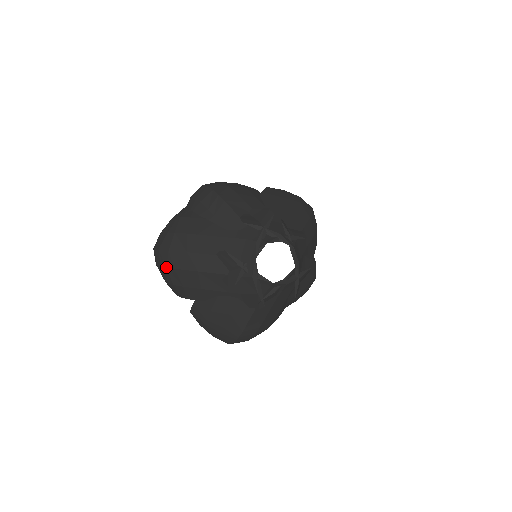
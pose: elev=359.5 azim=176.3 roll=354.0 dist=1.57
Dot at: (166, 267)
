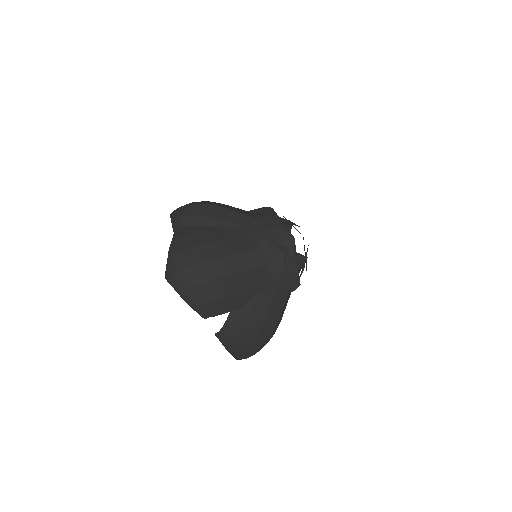
Dot at: (204, 282)
